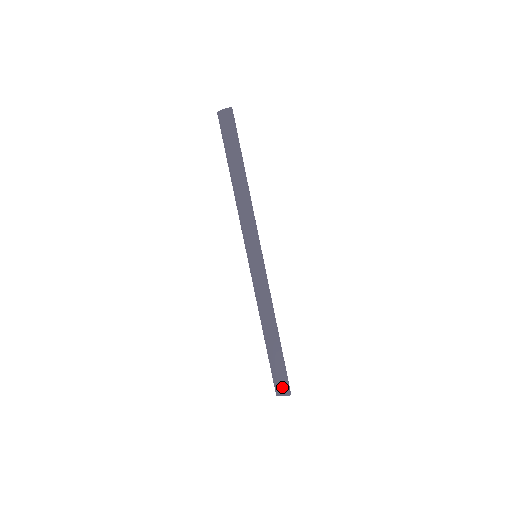
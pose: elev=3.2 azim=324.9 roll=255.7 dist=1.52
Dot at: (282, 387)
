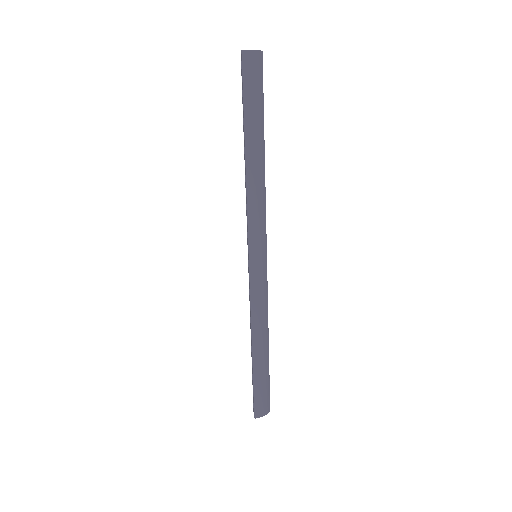
Dot at: (265, 406)
